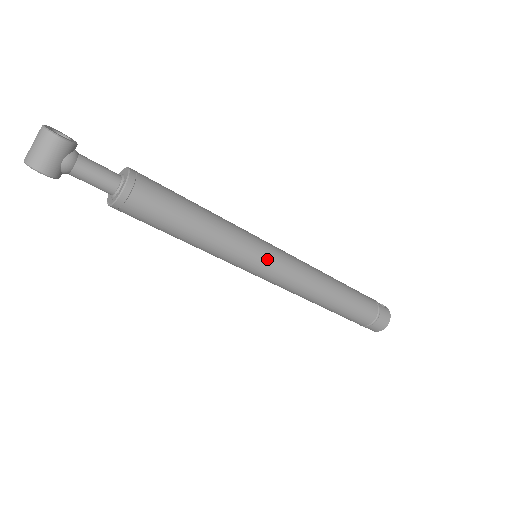
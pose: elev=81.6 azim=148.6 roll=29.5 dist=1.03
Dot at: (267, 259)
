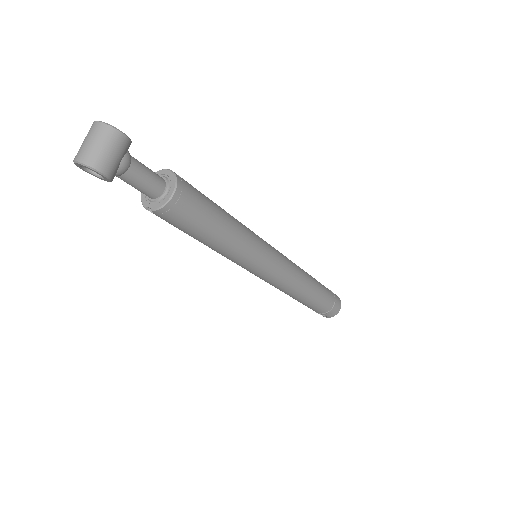
Dot at: (272, 257)
